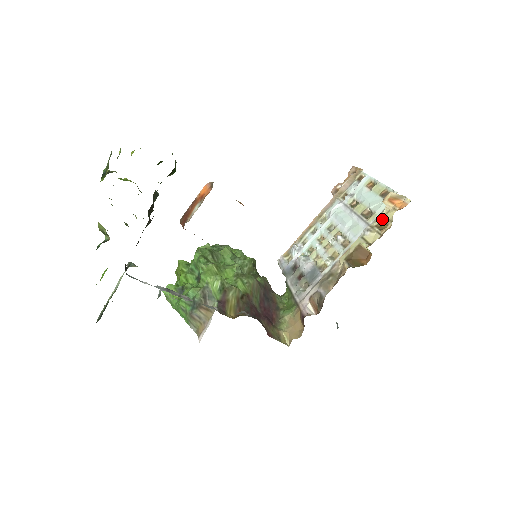
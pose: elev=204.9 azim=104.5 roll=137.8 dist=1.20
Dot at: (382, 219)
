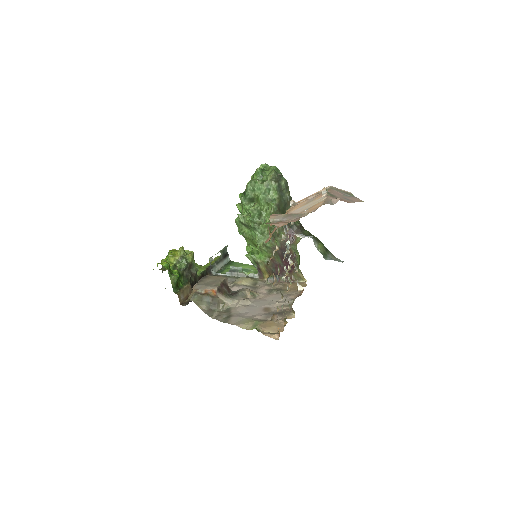
Dot at: occluded
